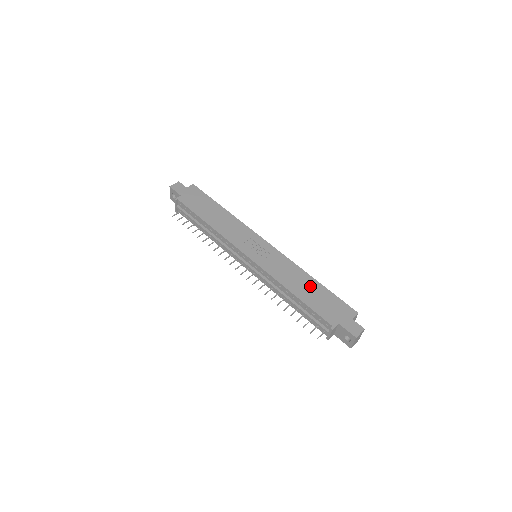
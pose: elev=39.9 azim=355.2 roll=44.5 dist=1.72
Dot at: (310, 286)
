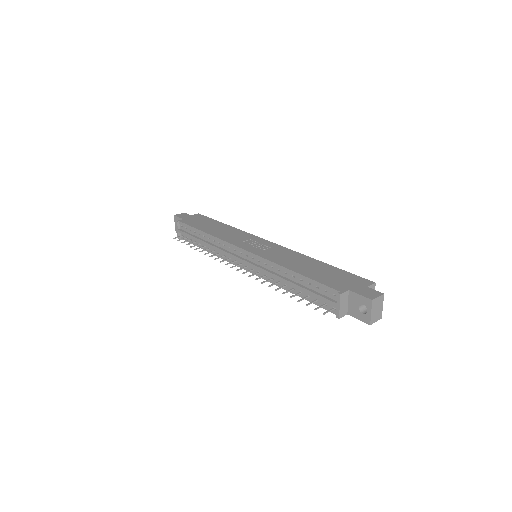
Dot at: (314, 266)
